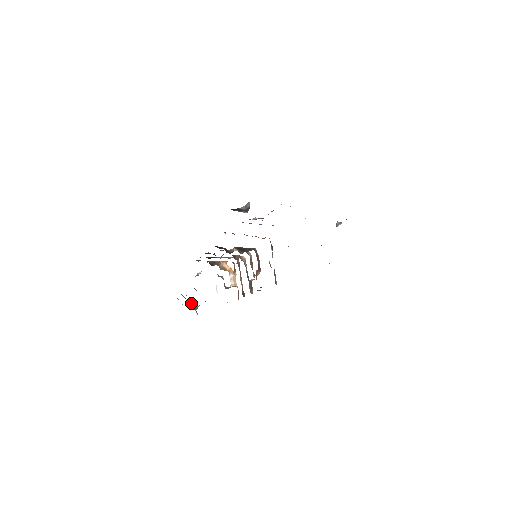
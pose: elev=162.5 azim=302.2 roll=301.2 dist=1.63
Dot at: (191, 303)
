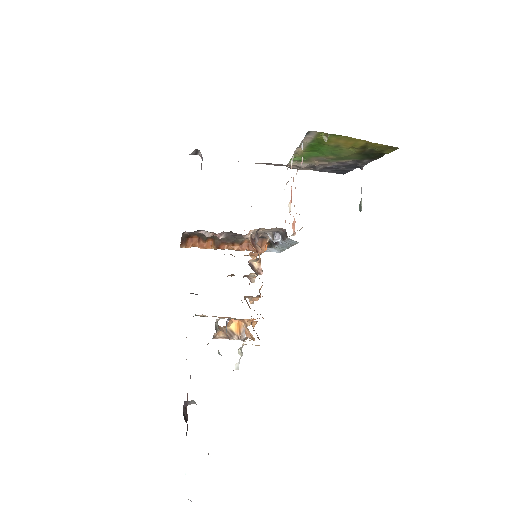
Dot at: occluded
